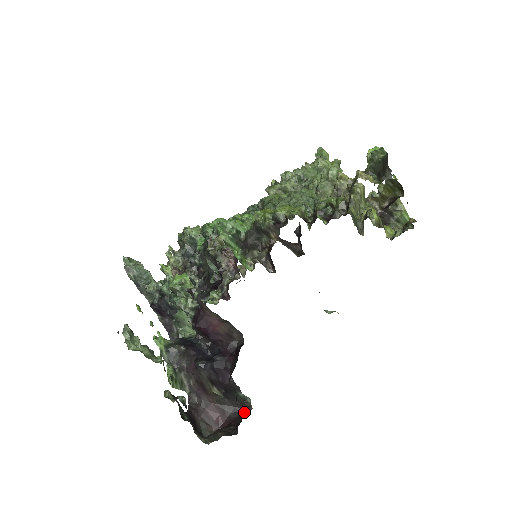
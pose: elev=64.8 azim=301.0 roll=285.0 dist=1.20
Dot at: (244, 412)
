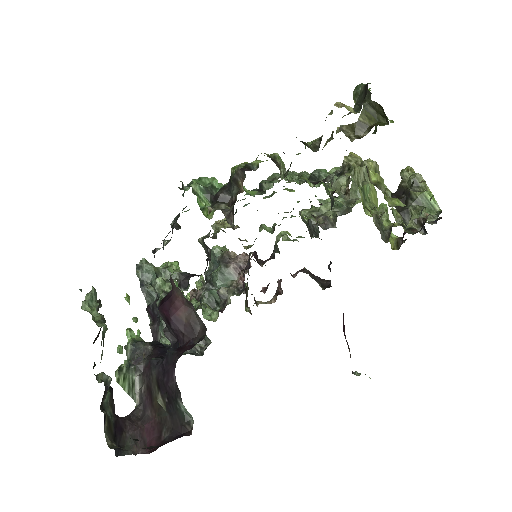
Dot at: occluded
